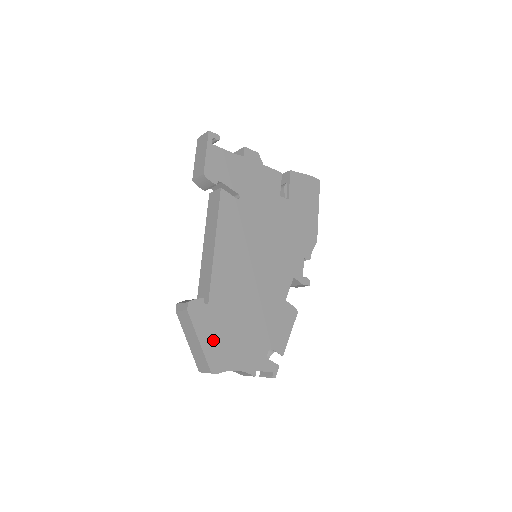
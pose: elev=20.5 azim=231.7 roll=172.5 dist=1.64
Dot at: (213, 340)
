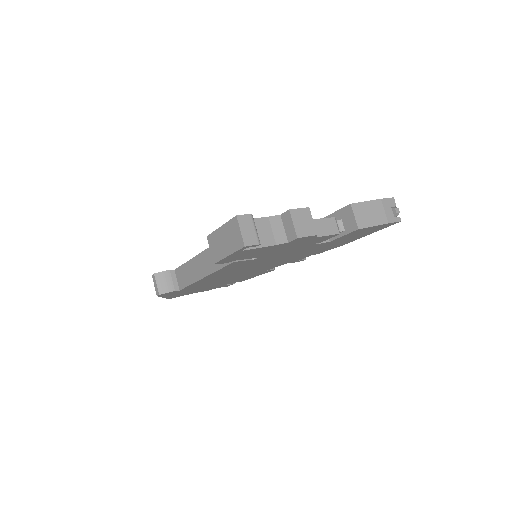
Dot at: (177, 294)
